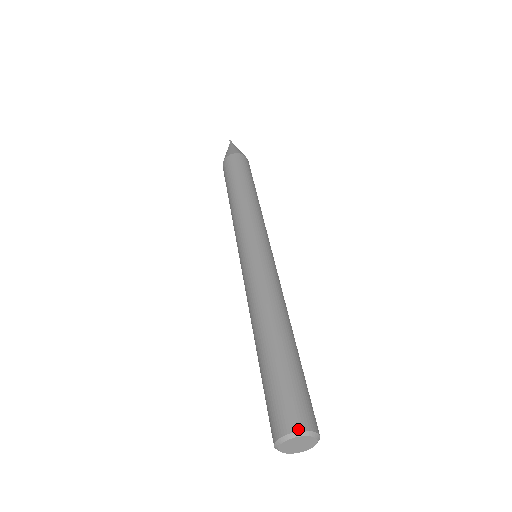
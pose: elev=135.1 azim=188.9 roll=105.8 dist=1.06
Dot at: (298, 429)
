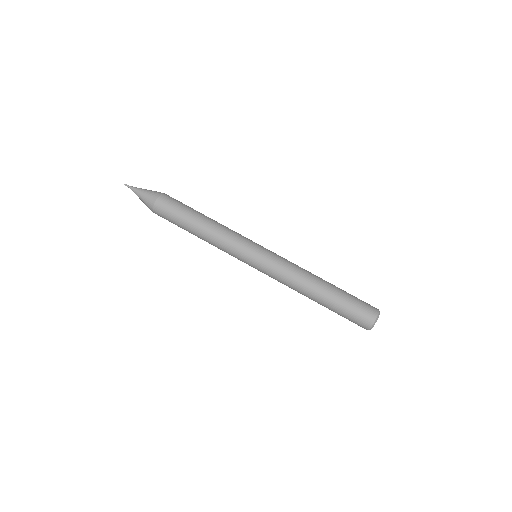
Dot at: (372, 325)
